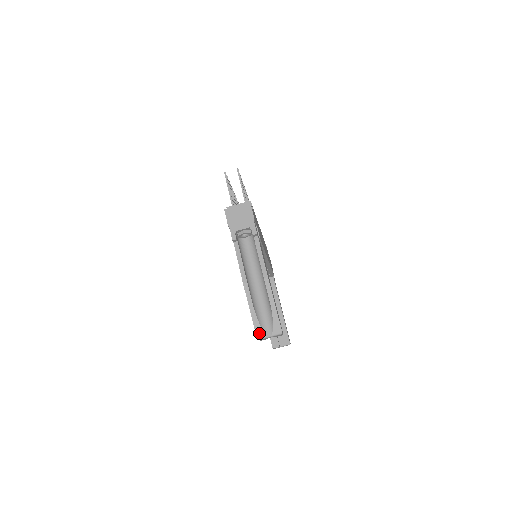
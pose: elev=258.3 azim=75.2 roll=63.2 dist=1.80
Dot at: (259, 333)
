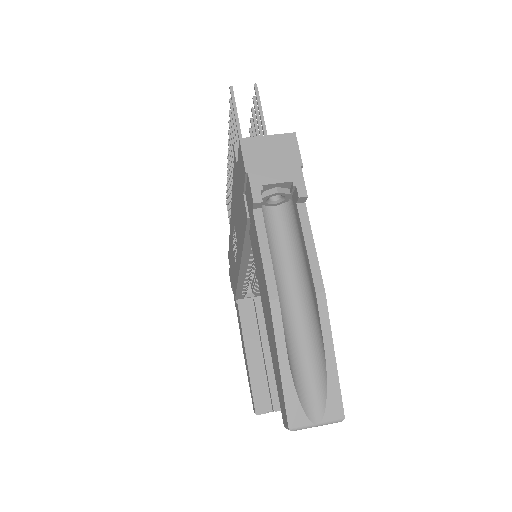
Dot at: (294, 416)
